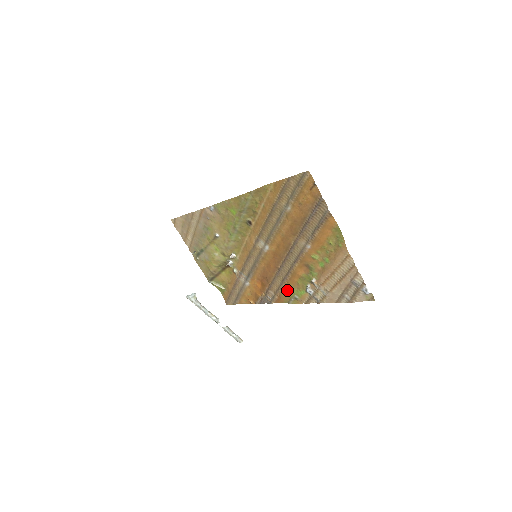
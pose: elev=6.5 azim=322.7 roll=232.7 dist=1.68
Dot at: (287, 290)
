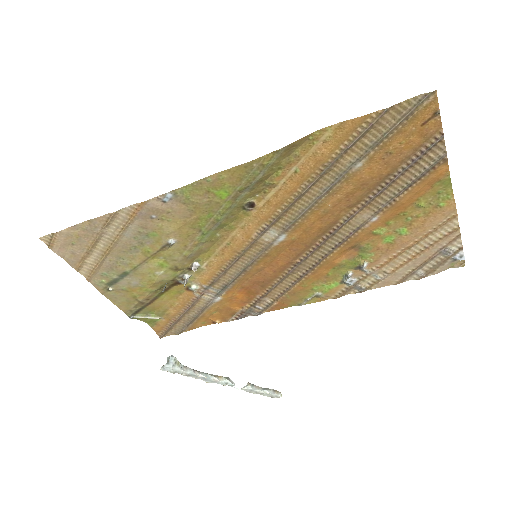
Dot at: (302, 289)
